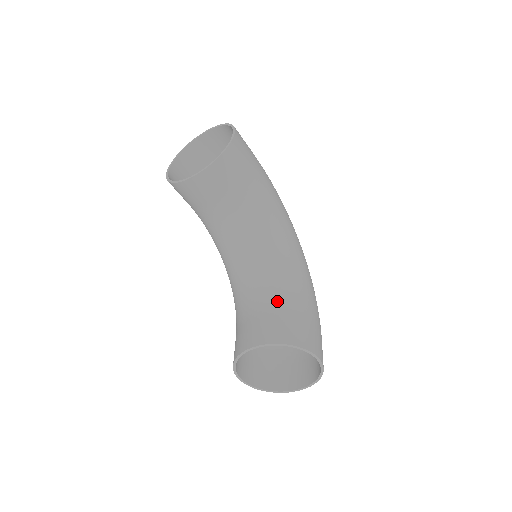
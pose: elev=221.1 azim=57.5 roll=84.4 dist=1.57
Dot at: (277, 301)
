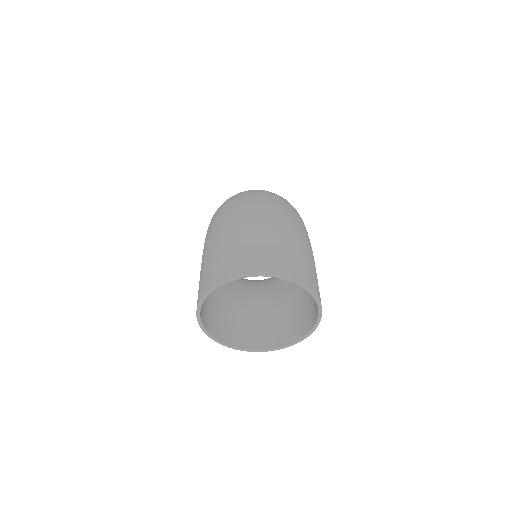
Dot at: occluded
